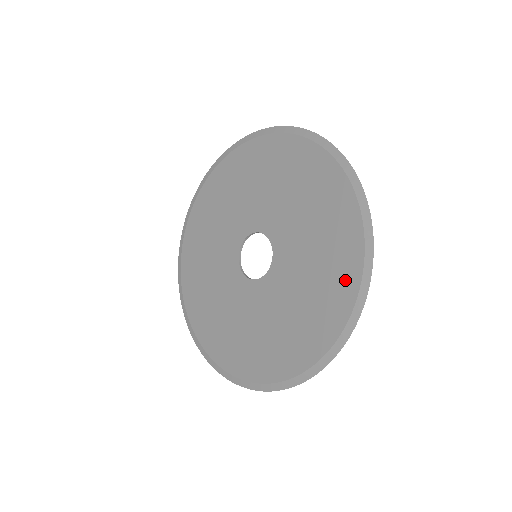
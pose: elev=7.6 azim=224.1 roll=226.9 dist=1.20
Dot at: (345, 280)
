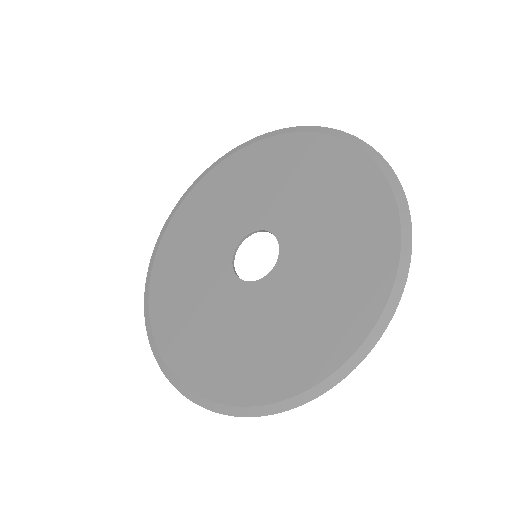
Dot at: (372, 196)
